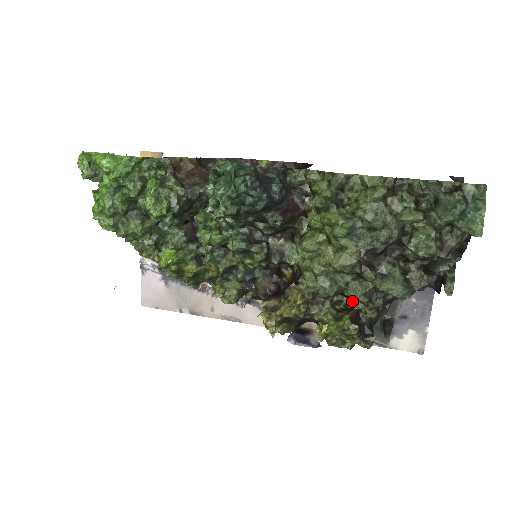
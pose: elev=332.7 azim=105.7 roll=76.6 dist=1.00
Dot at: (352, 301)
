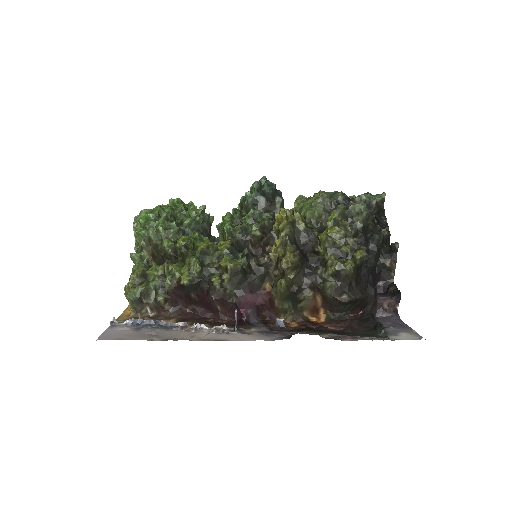
Dot at: occluded
